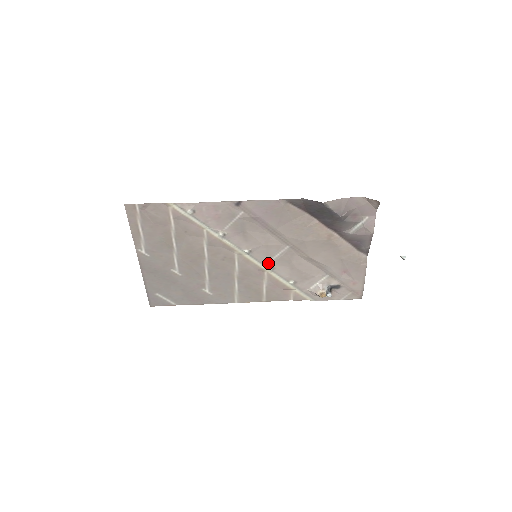
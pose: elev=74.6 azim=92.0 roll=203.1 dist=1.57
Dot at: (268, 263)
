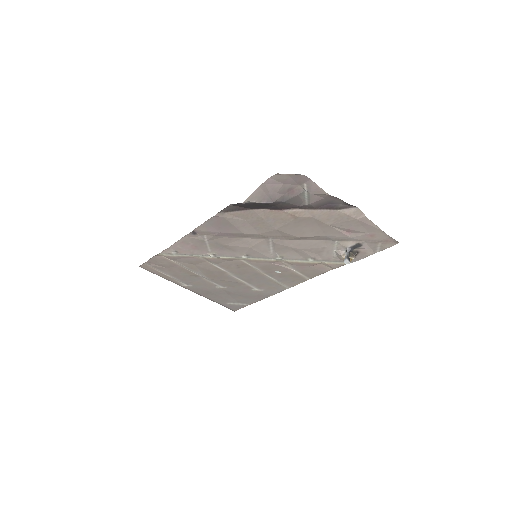
Dot at: (272, 256)
